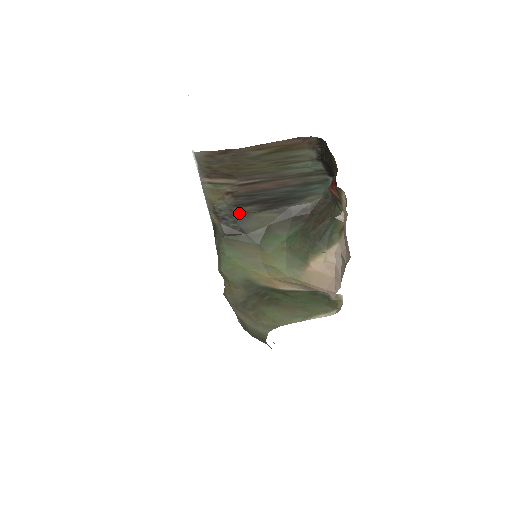
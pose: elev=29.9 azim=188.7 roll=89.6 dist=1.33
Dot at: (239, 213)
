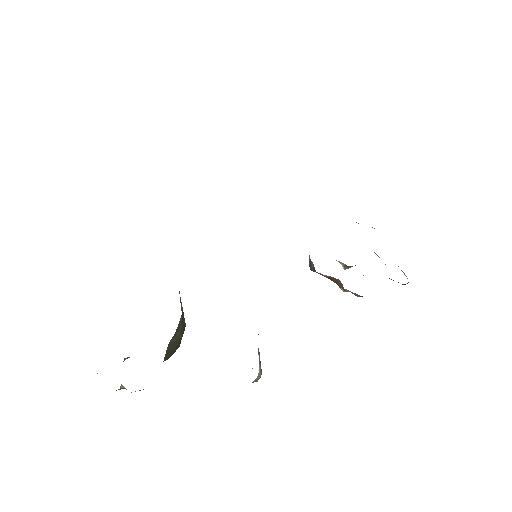
Dot at: occluded
